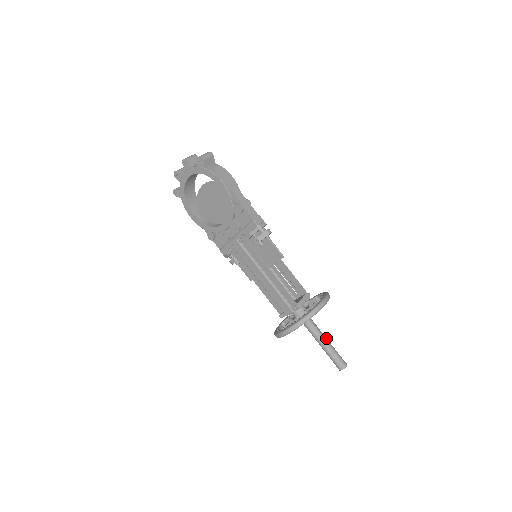
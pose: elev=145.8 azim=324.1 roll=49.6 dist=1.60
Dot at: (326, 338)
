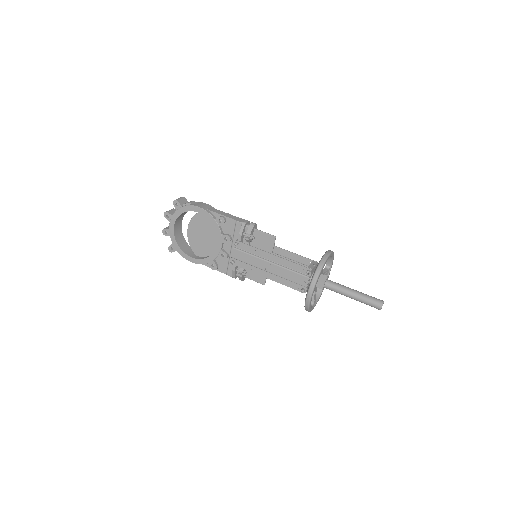
Dot at: (352, 289)
